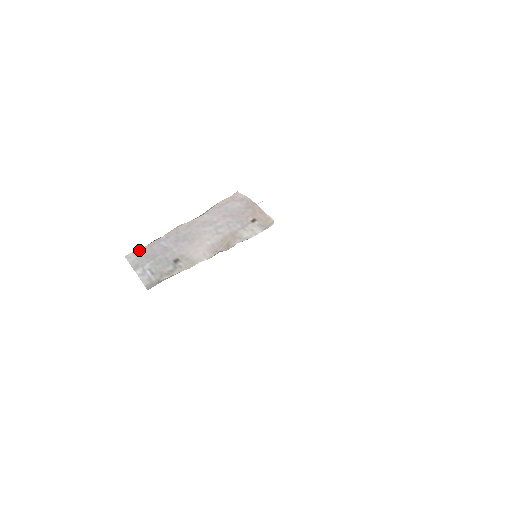
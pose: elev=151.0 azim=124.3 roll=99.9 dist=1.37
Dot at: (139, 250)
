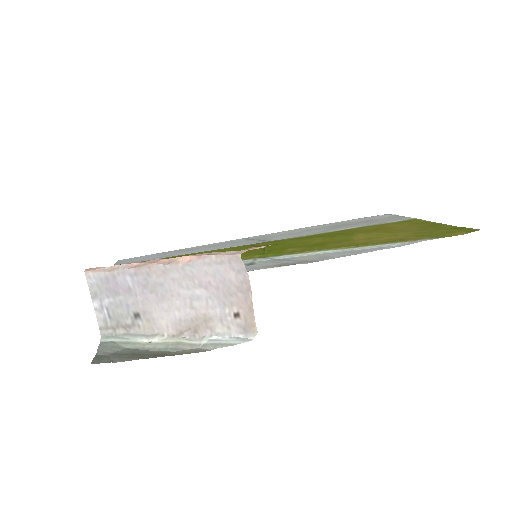
Dot at: (101, 274)
